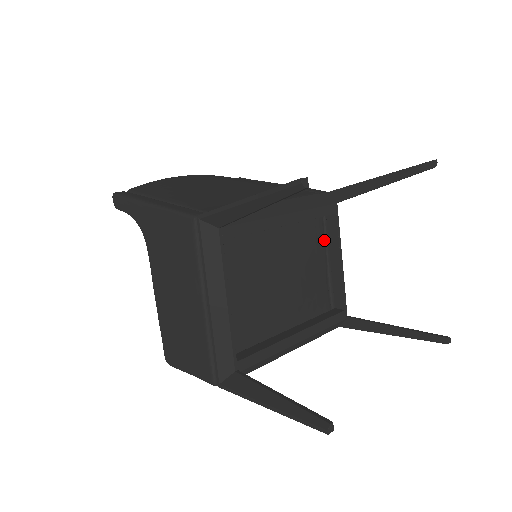
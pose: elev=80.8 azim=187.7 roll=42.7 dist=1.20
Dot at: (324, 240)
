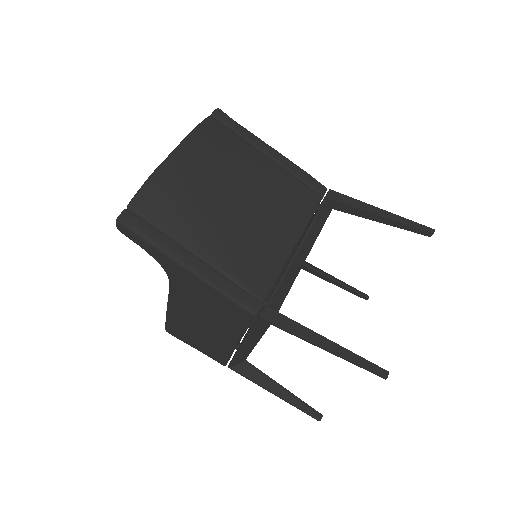
Dot at: occluded
